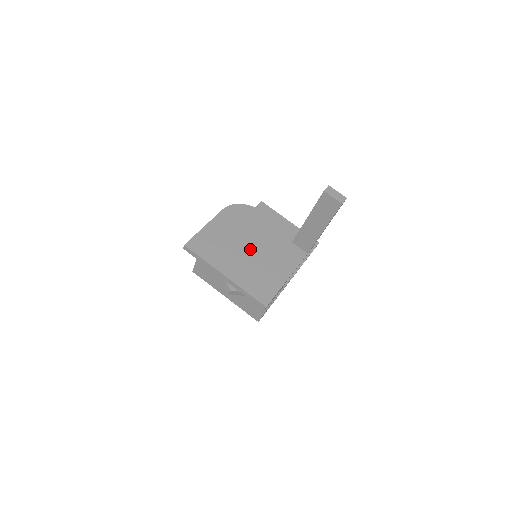
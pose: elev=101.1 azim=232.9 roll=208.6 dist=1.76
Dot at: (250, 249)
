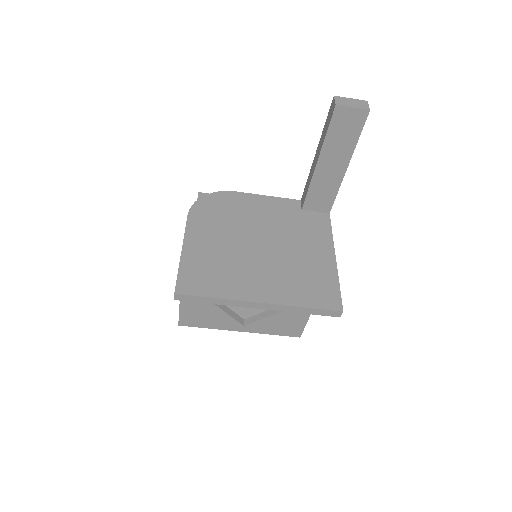
Dot at: (262, 247)
